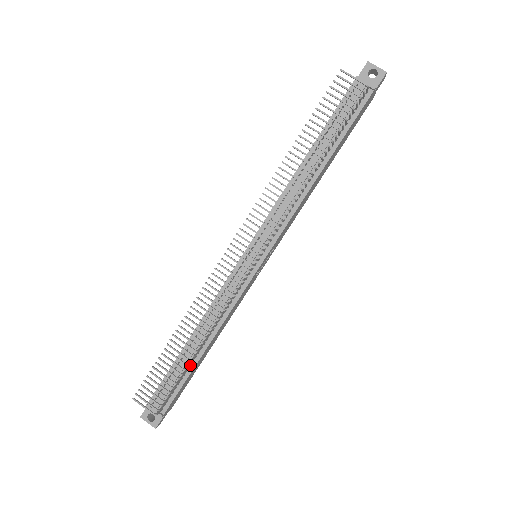
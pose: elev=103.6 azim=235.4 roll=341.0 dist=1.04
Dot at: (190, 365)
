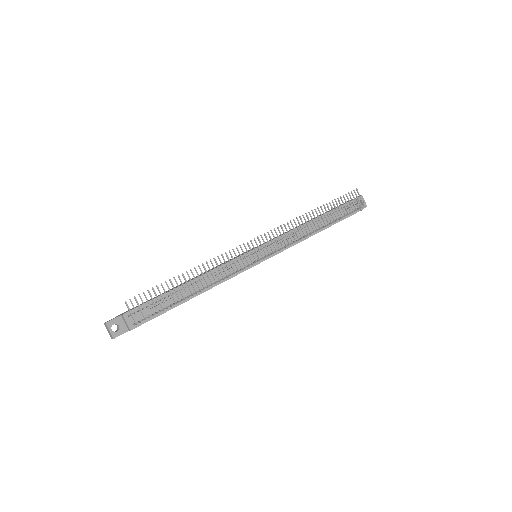
Dot at: (177, 302)
